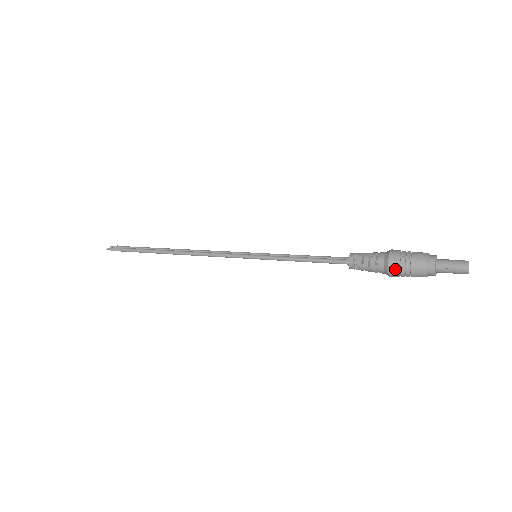
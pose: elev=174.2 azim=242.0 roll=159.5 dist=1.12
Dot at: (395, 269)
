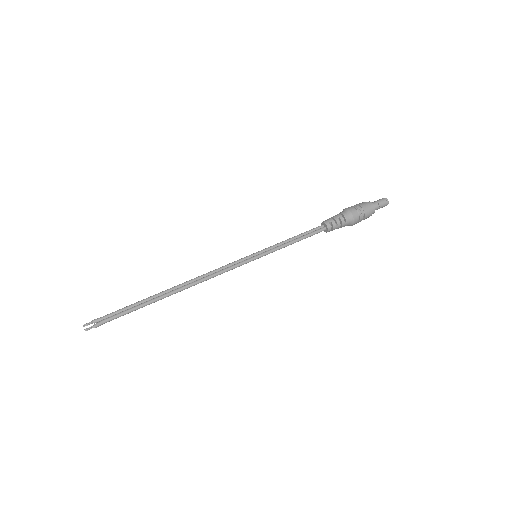
Dot at: (357, 220)
